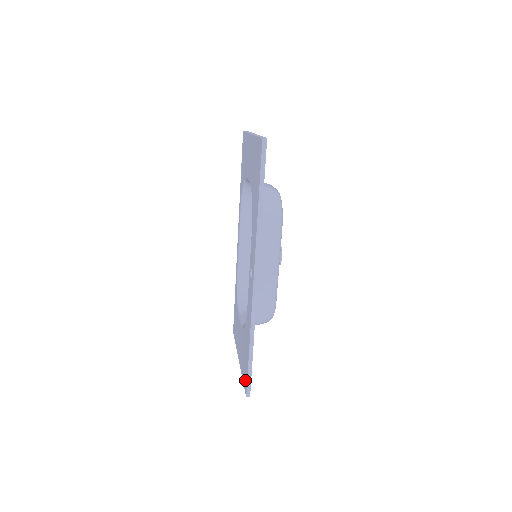
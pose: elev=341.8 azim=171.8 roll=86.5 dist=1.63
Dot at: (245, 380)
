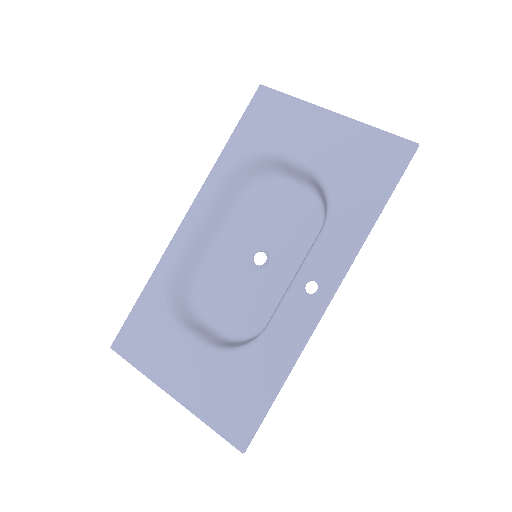
Dot at: (239, 428)
